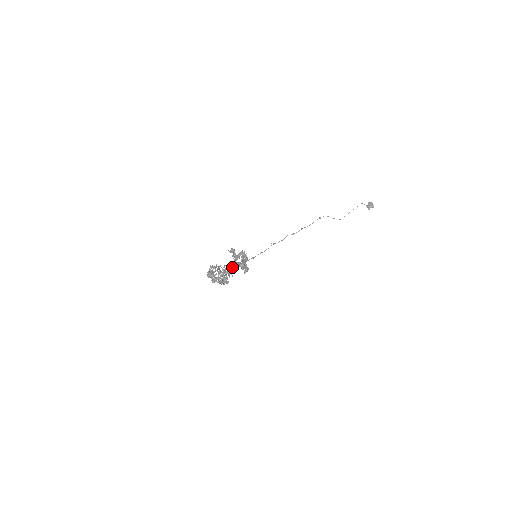
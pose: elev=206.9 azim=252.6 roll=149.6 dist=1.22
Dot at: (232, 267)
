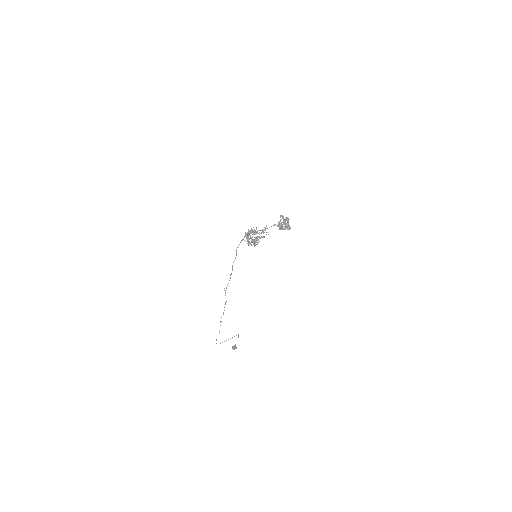
Dot at: (286, 219)
